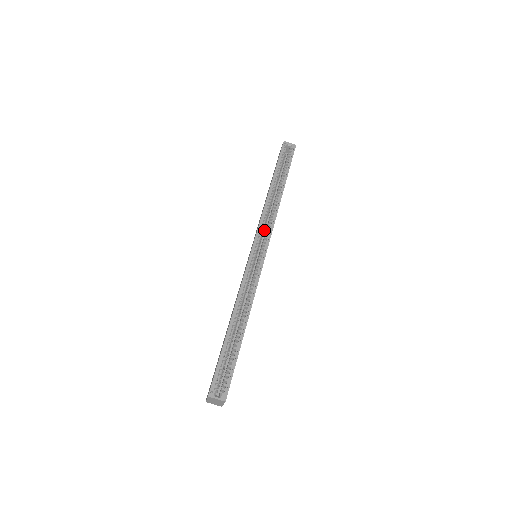
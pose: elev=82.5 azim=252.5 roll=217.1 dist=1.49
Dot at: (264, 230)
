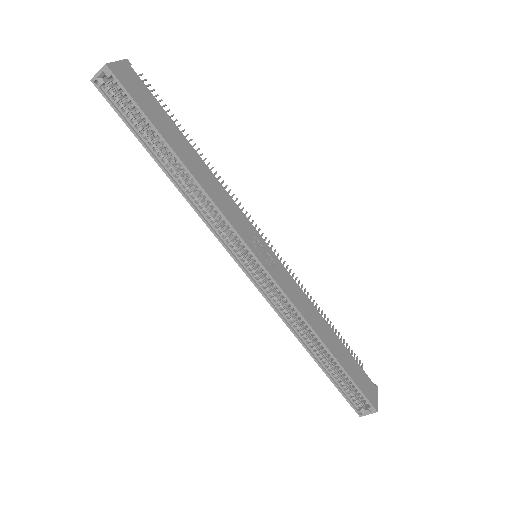
Dot at: occluded
